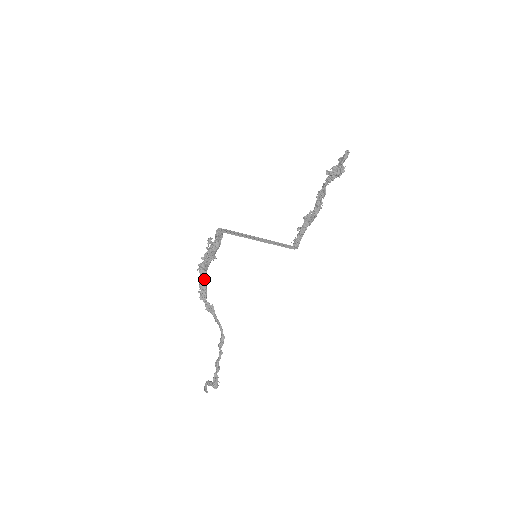
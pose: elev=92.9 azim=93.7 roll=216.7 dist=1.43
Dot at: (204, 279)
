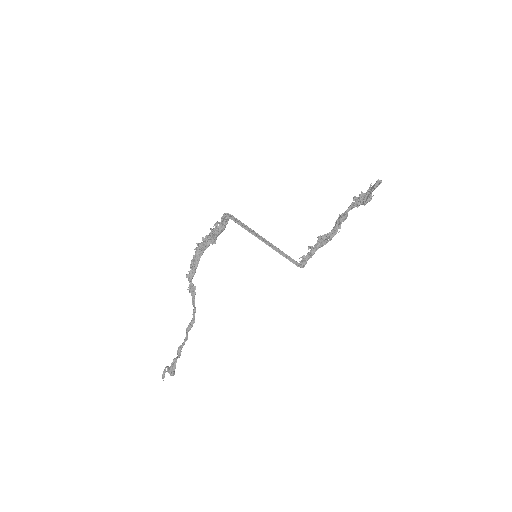
Dot at: (197, 259)
